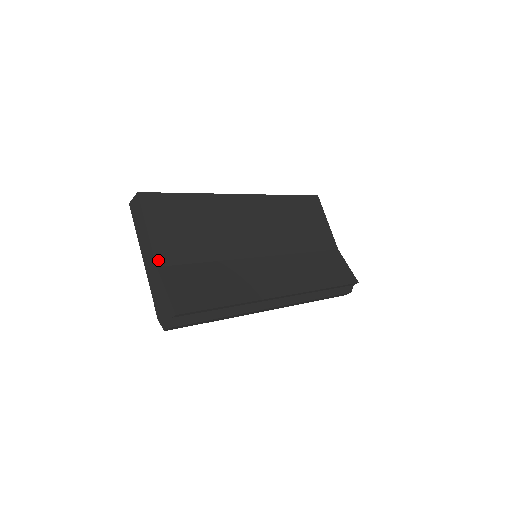
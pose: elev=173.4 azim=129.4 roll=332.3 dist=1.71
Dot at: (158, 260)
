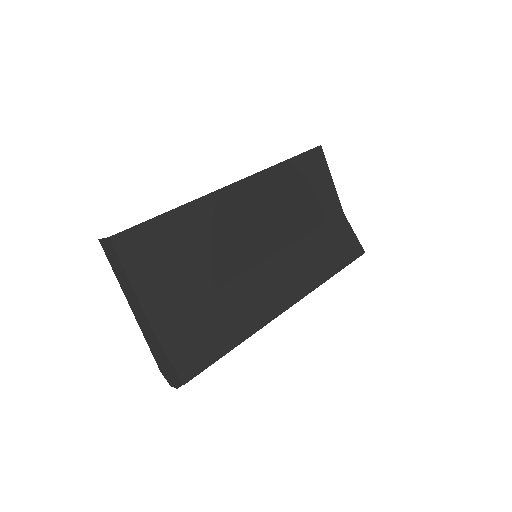
Dot at: (151, 319)
